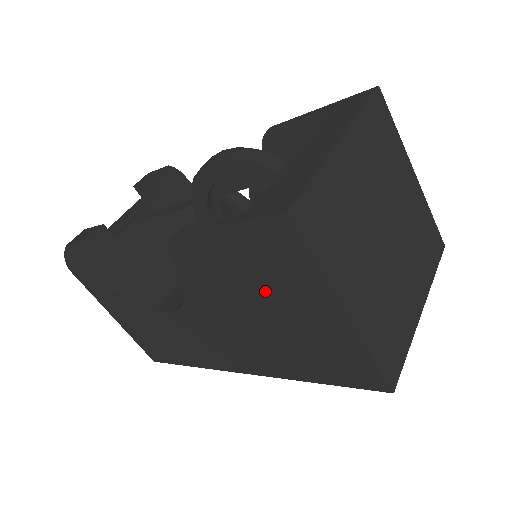
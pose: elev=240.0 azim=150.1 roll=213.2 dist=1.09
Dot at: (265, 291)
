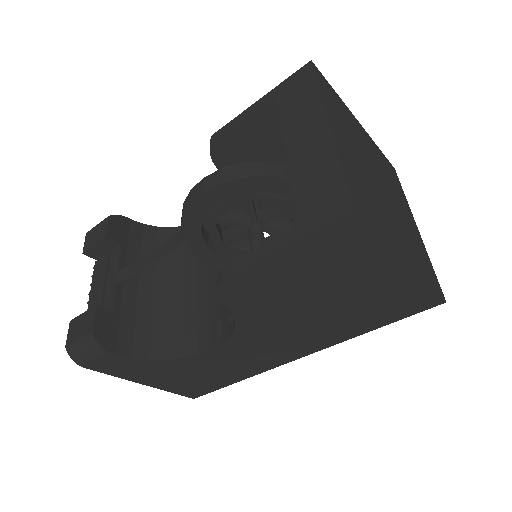
Dot at: (326, 281)
